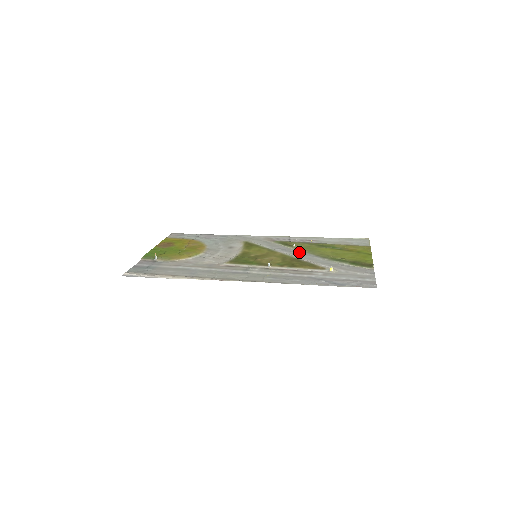
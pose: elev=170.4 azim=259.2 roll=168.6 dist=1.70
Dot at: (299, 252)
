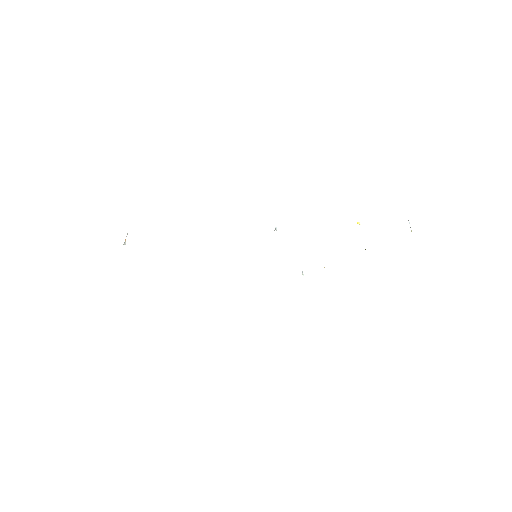
Dot at: occluded
